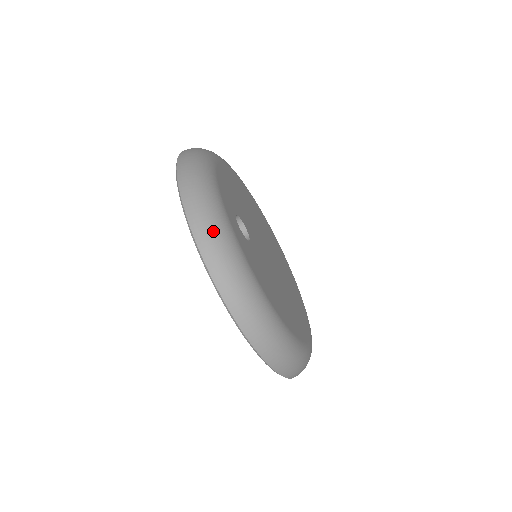
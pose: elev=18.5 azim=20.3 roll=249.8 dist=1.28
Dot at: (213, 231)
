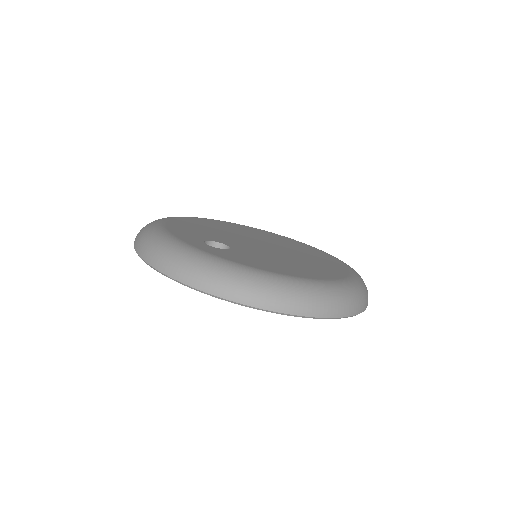
Dot at: (187, 265)
